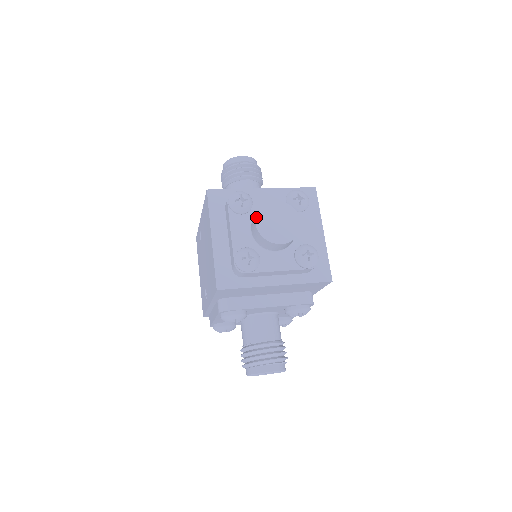
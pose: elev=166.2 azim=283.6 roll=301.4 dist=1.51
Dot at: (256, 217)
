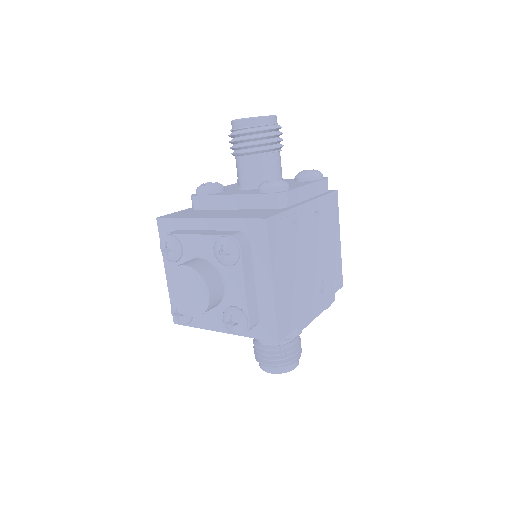
Dot at: (168, 282)
